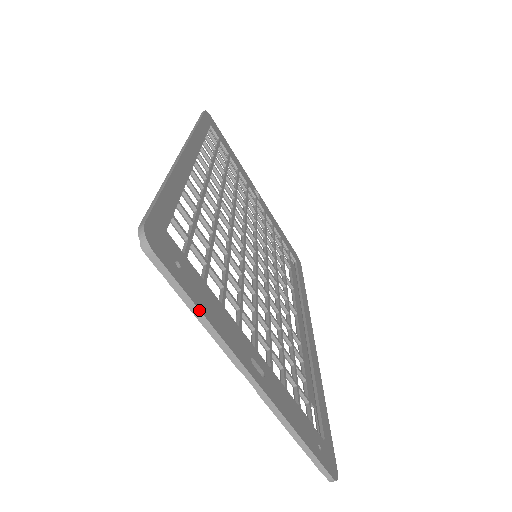
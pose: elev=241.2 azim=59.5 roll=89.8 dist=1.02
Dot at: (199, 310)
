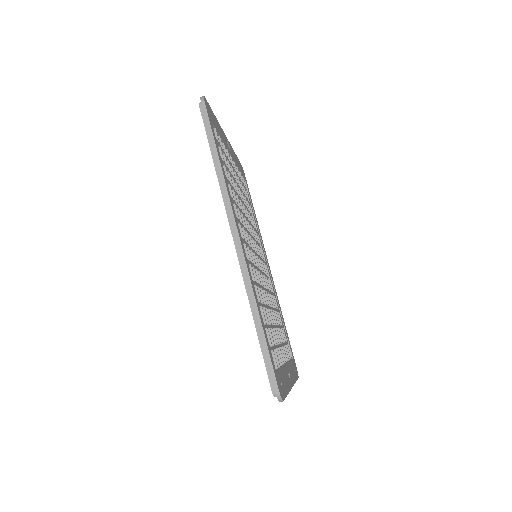
Dot at: occluded
